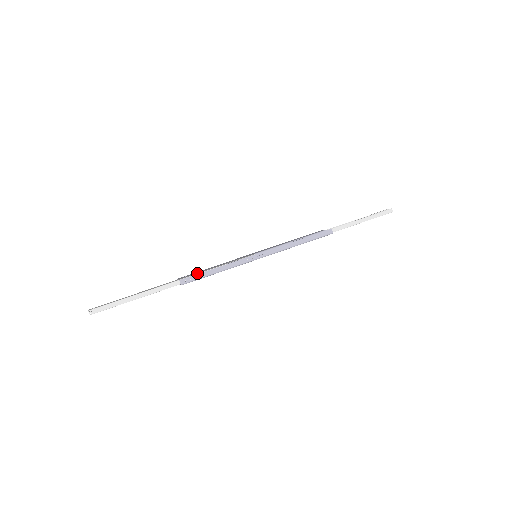
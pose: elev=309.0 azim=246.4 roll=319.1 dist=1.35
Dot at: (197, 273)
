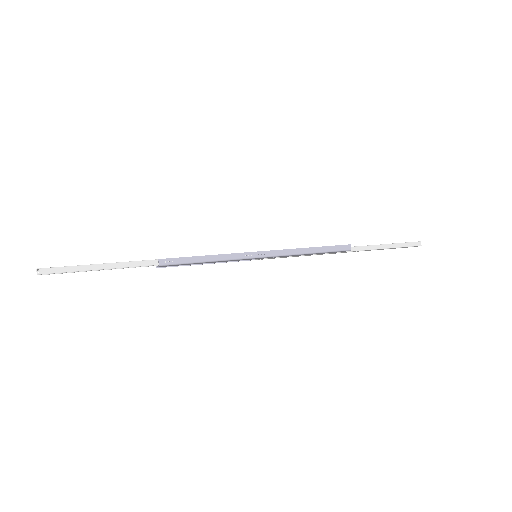
Dot at: (182, 257)
